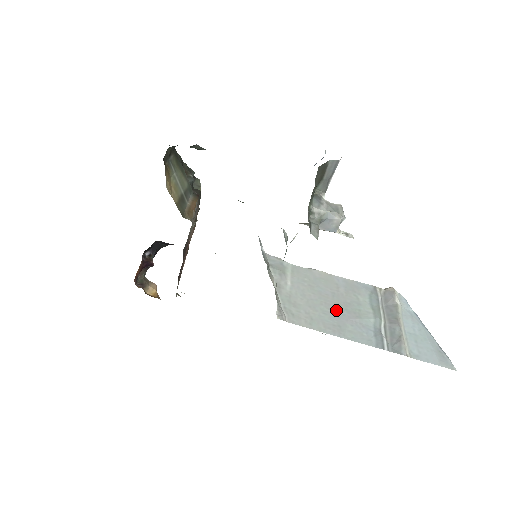
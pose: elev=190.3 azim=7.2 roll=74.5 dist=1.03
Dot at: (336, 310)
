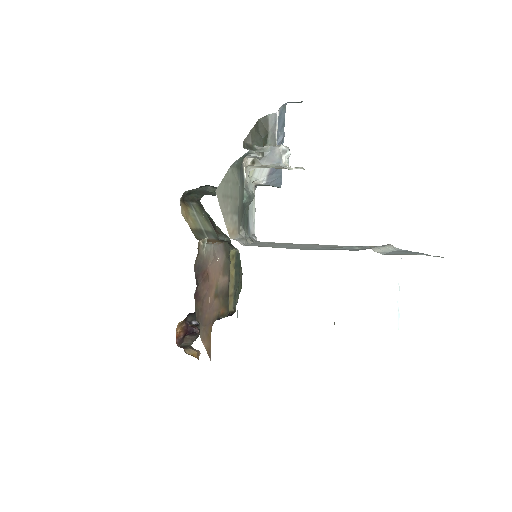
Dot at: (307, 247)
